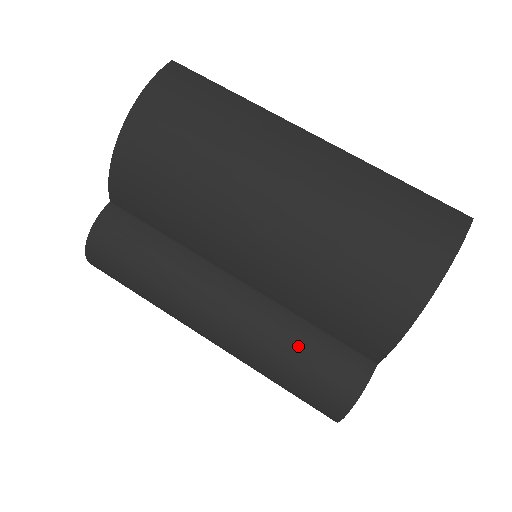
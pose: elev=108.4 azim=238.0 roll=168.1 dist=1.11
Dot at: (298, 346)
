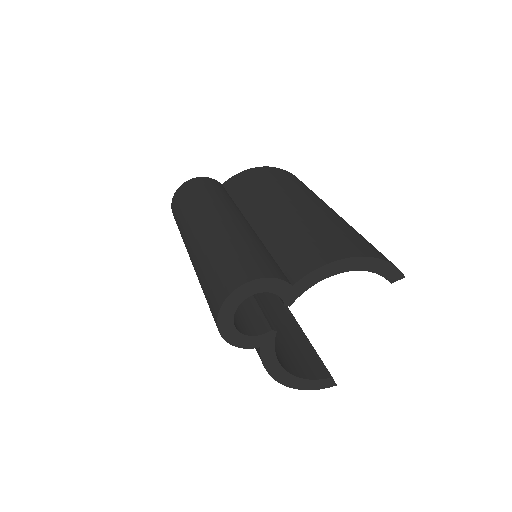
Dot at: (256, 247)
